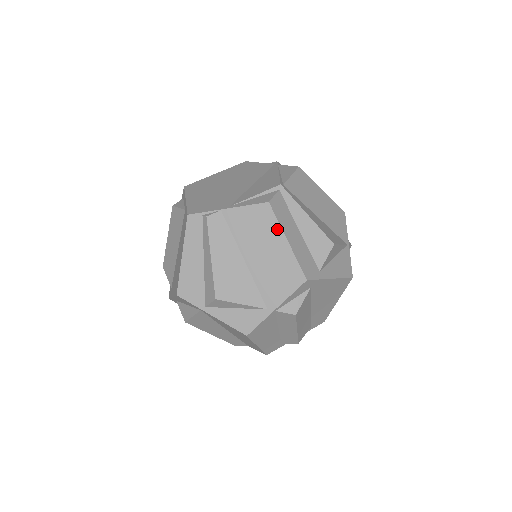
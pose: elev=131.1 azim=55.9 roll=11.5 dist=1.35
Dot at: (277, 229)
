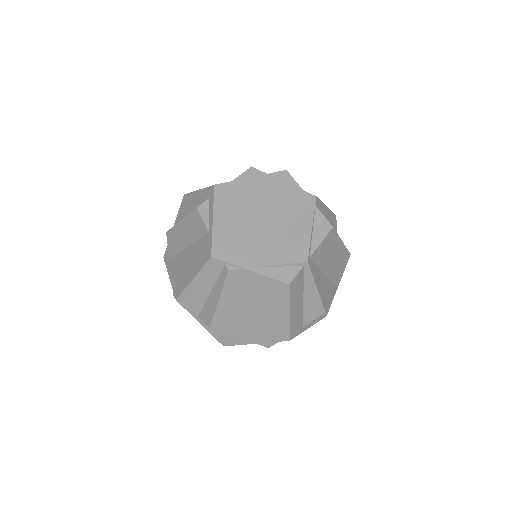
Dot at: (285, 304)
